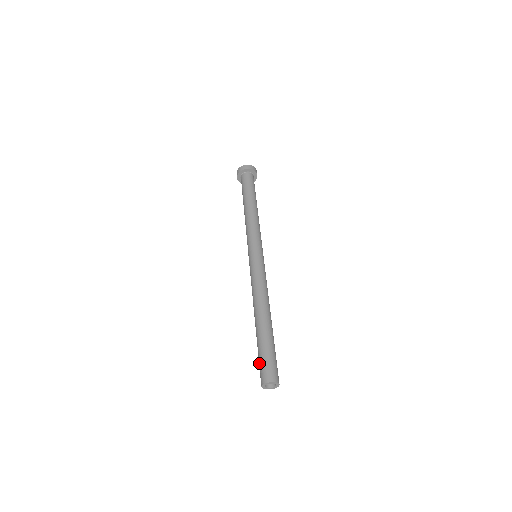
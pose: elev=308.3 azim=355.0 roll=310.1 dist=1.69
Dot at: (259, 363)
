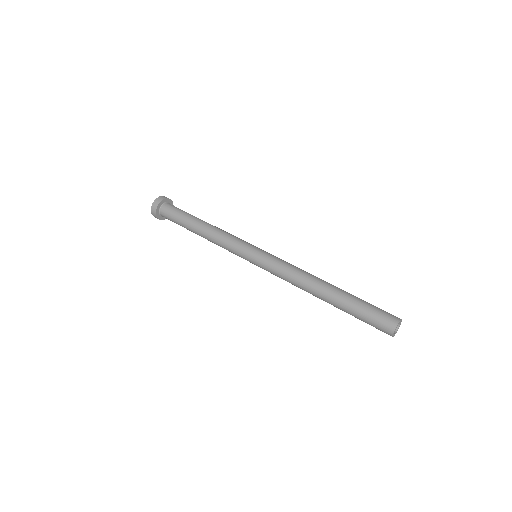
Dot at: (371, 317)
